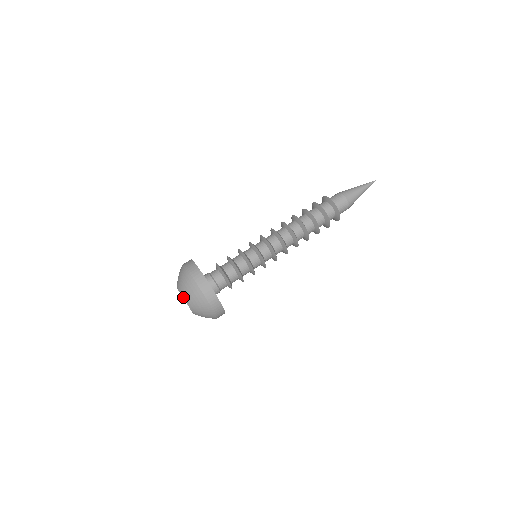
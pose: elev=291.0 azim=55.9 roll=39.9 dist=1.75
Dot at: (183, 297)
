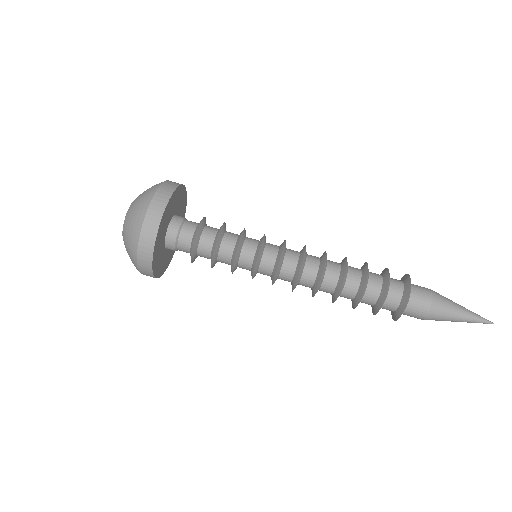
Dot at: (125, 216)
